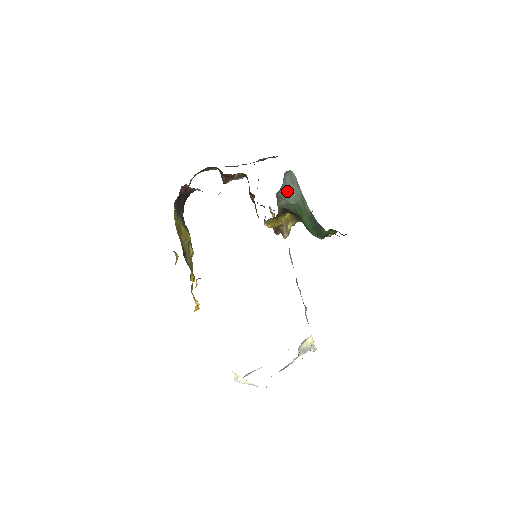
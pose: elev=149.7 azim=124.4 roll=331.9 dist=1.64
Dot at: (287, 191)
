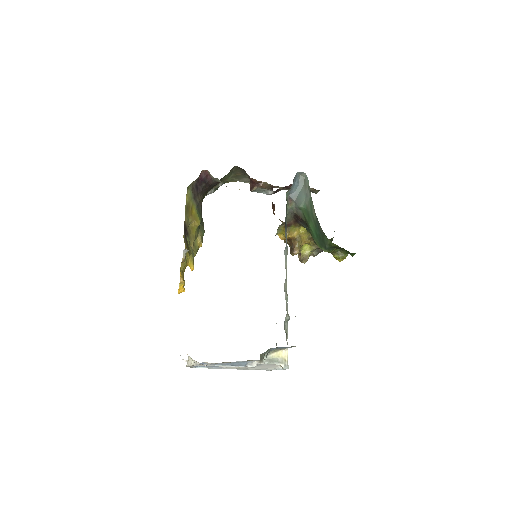
Dot at: (298, 194)
